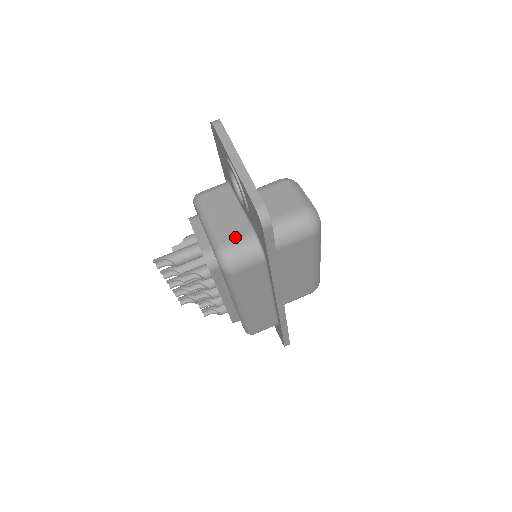
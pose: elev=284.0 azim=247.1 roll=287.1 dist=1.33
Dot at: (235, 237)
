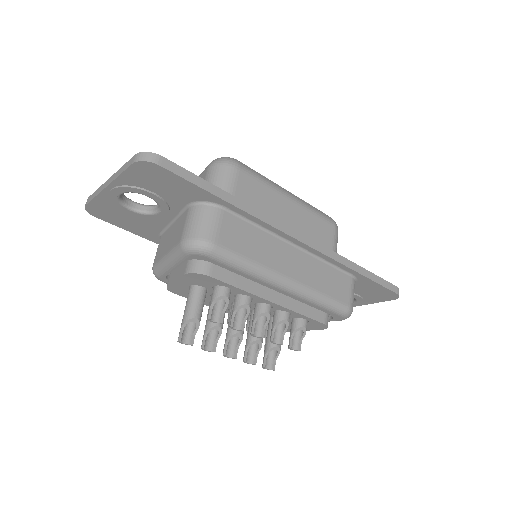
Dot at: (183, 226)
